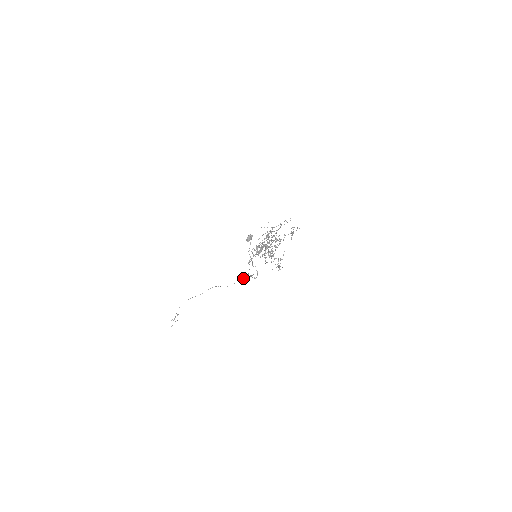
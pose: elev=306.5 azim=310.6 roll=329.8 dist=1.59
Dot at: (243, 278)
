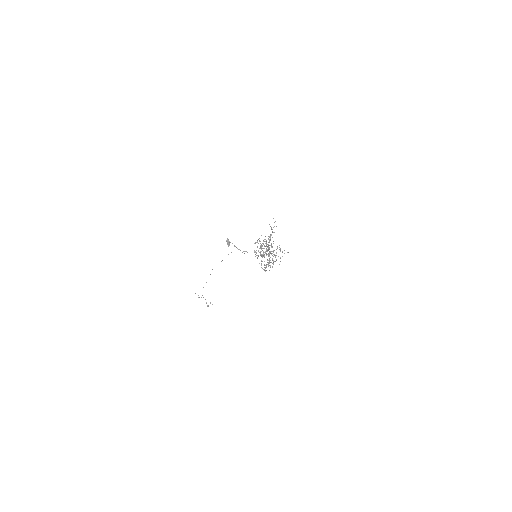
Dot at: occluded
